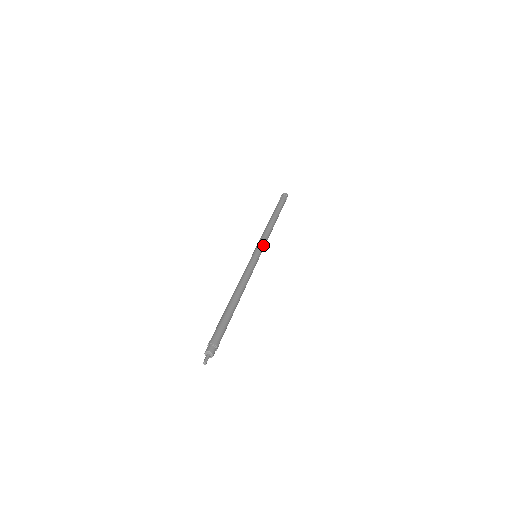
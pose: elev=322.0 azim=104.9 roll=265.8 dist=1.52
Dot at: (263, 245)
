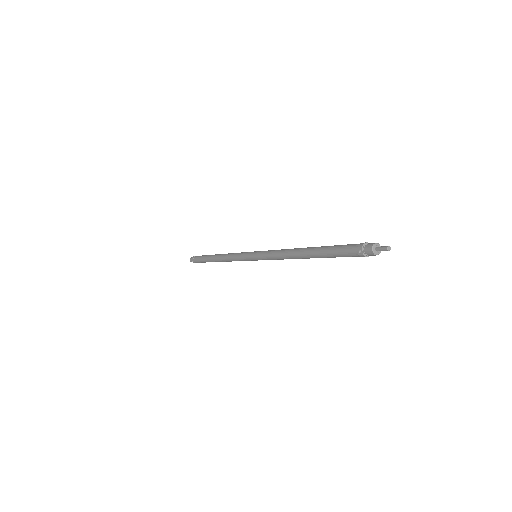
Dot at: occluded
